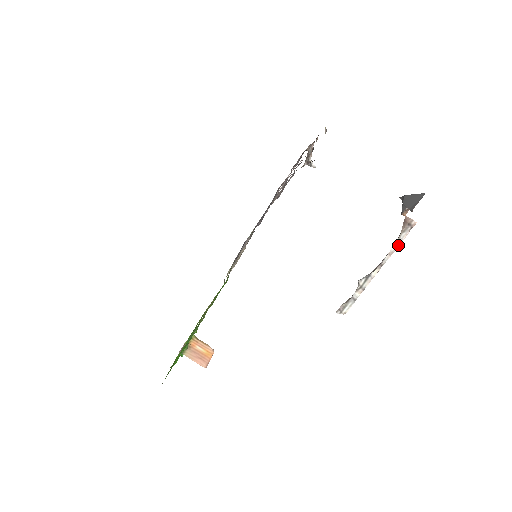
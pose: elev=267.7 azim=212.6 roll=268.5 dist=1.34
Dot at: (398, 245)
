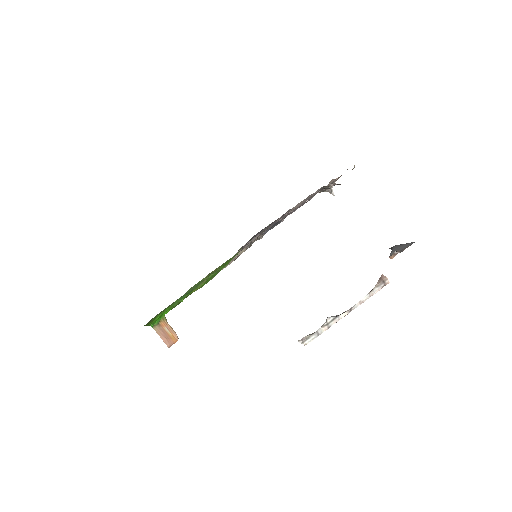
Dot at: (369, 297)
